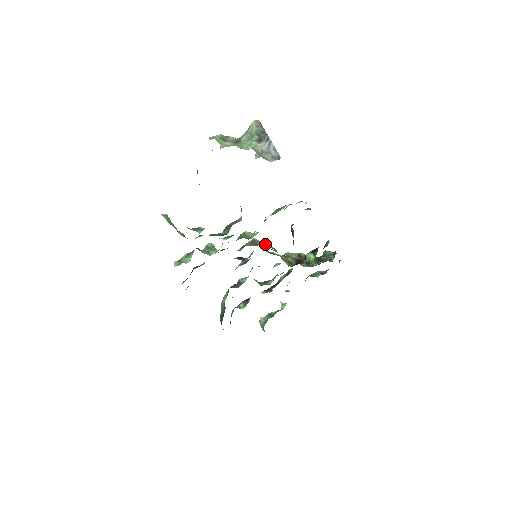
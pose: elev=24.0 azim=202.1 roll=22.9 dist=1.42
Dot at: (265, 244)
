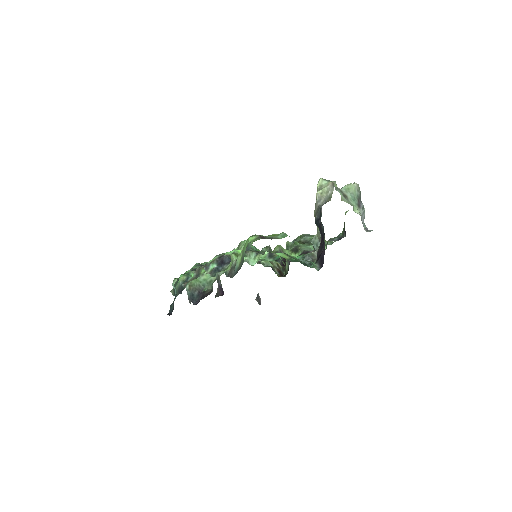
Dot at: occluded
